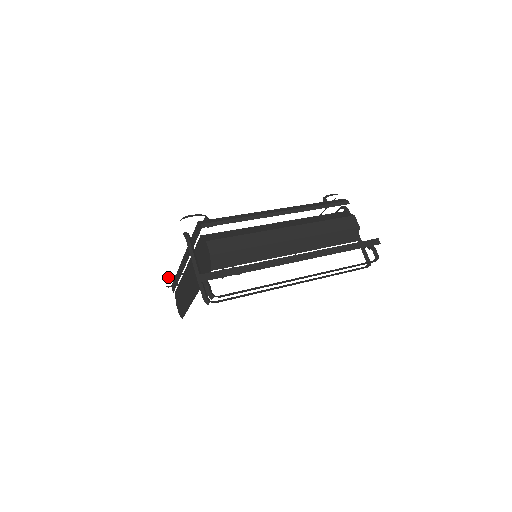
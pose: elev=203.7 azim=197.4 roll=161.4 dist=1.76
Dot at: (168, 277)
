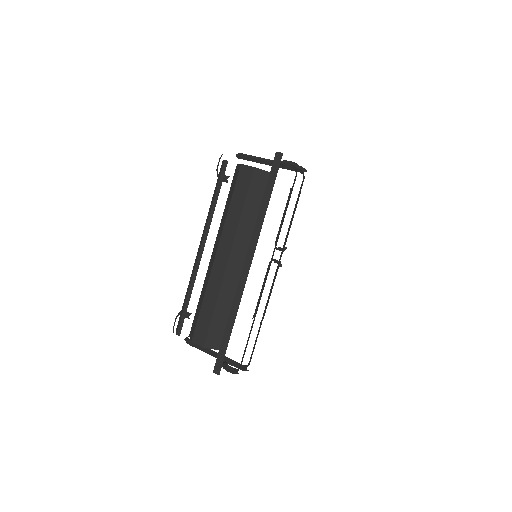
Dot at: occluded
